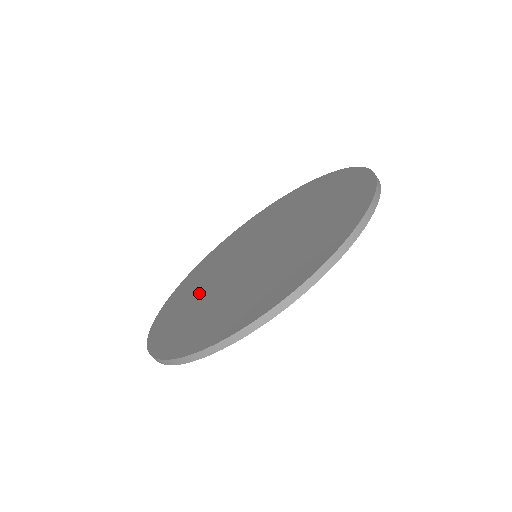
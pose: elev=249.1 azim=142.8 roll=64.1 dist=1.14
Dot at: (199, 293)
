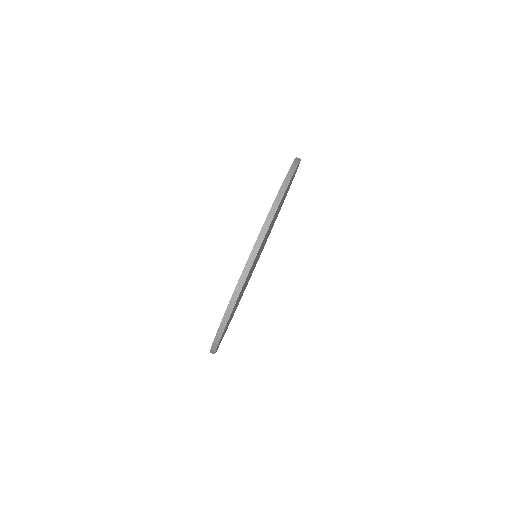
Dot at: occluded
